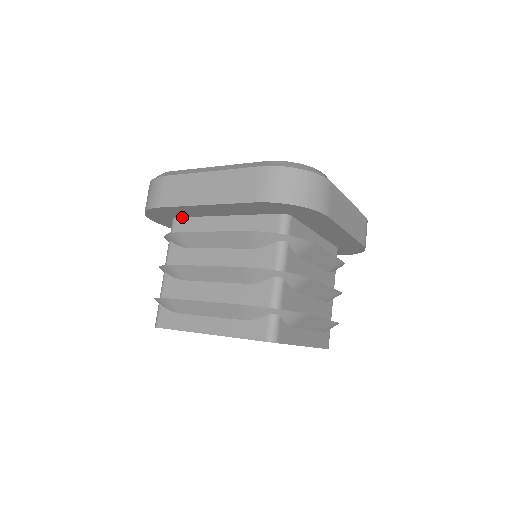
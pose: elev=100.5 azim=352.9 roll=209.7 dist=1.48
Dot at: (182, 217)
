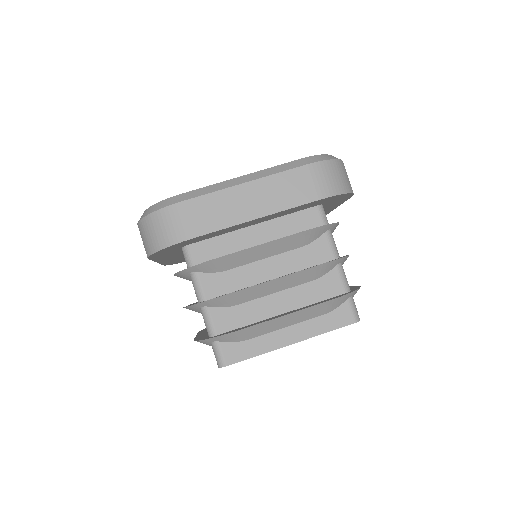
Dot at: occluded
